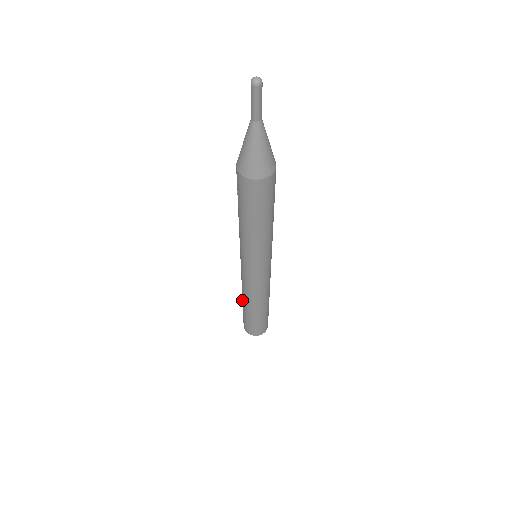
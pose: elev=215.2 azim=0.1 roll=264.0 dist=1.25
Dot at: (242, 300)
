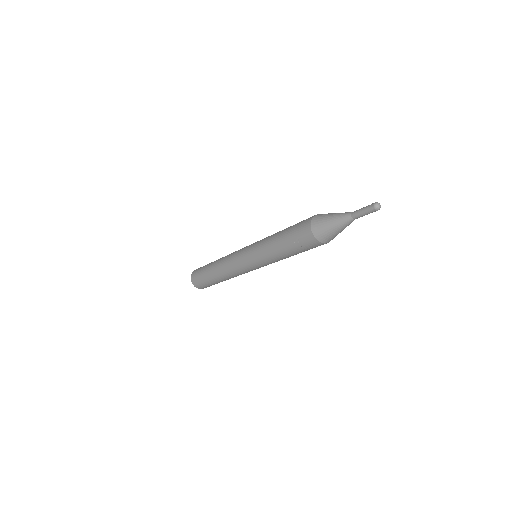
Dot at: (216, 279)
